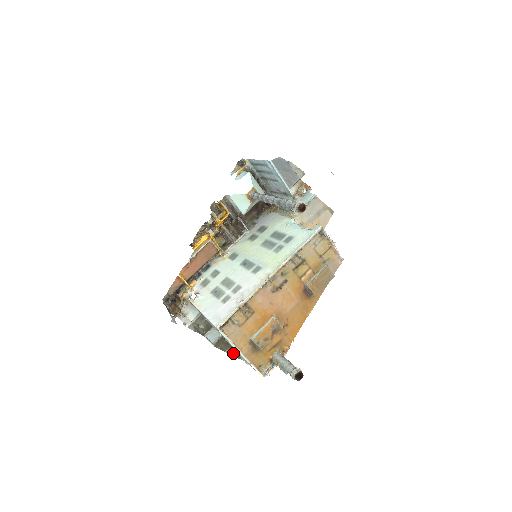
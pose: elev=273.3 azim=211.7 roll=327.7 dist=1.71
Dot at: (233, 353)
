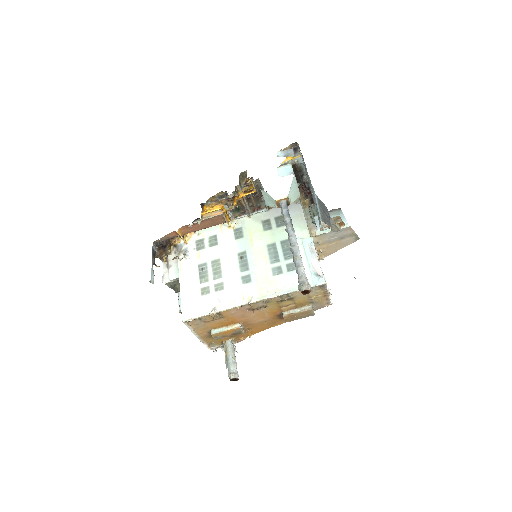
Dot at: occluded
